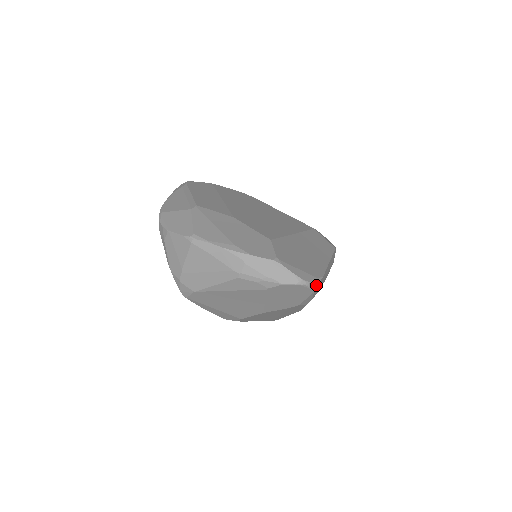
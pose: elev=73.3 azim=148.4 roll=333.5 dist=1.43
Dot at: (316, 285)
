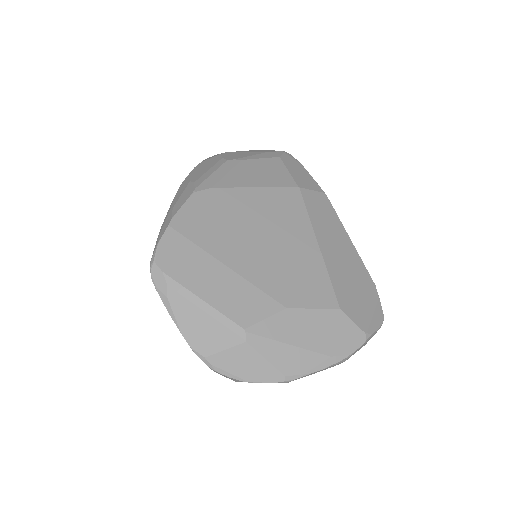
Dot at: occluded
